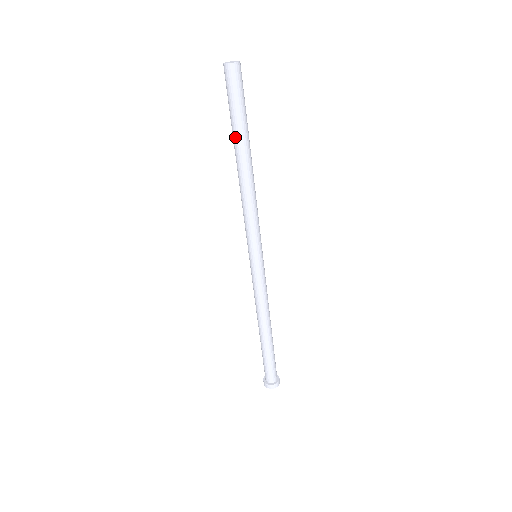
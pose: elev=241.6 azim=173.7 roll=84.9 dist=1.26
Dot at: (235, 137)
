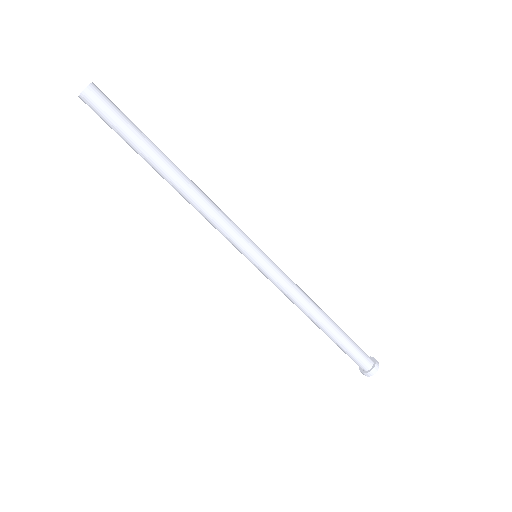
Dot at: (143, 158)
